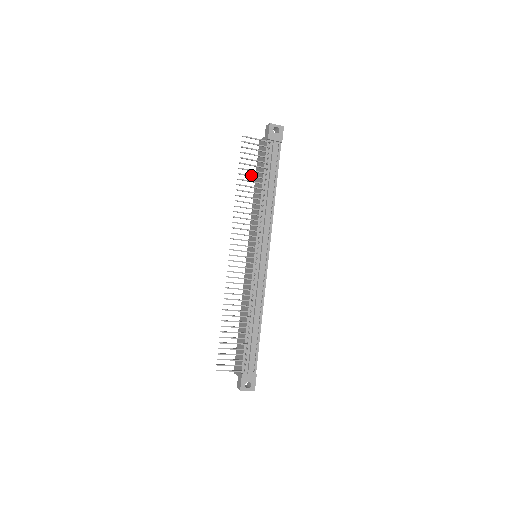
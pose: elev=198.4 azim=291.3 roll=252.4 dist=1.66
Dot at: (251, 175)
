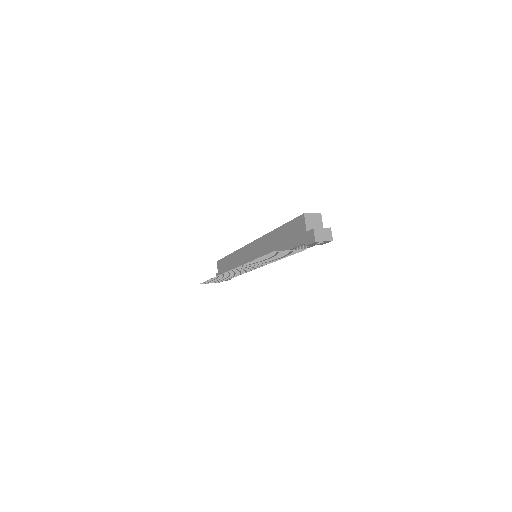
Dot at: occluded
